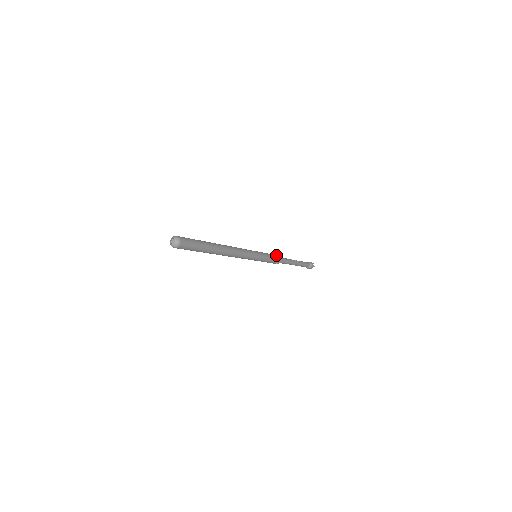
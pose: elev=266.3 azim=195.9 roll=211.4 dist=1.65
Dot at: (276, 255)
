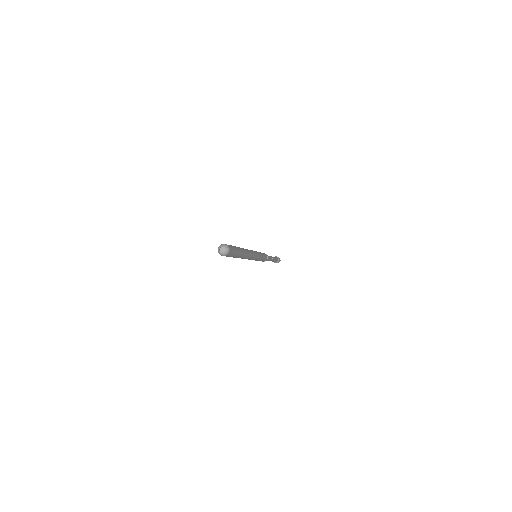
Dot at: (267, 256)
